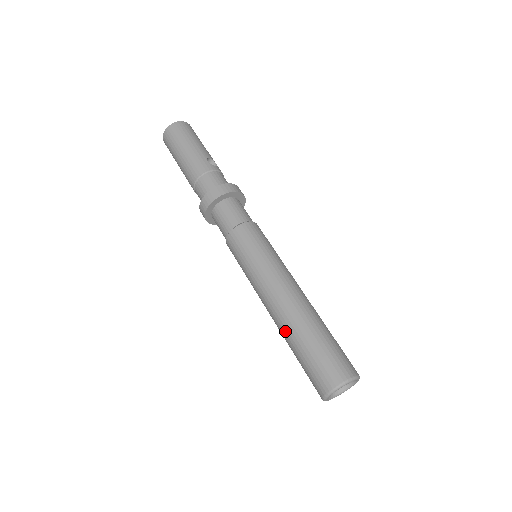
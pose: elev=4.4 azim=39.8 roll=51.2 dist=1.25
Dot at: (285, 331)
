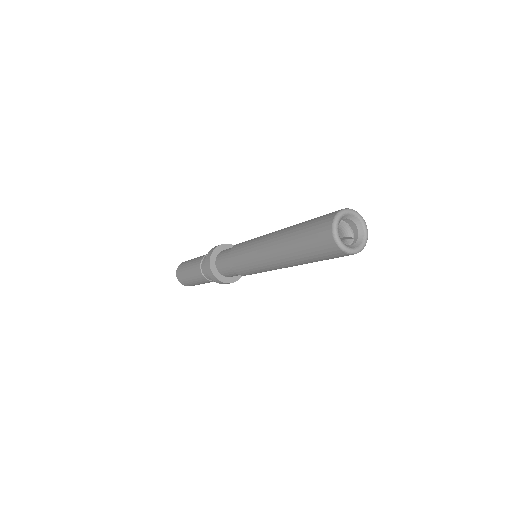
Dot at: (286, 245)
